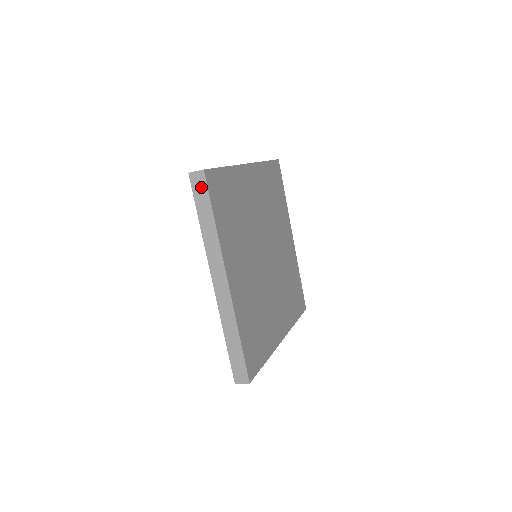
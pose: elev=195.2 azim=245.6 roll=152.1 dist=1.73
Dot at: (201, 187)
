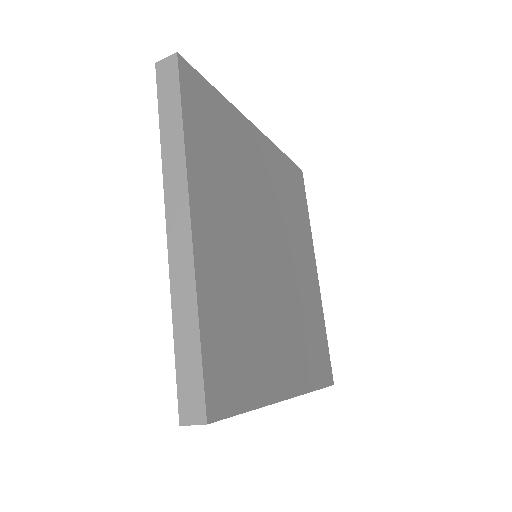
Dot at: (170, 78)
